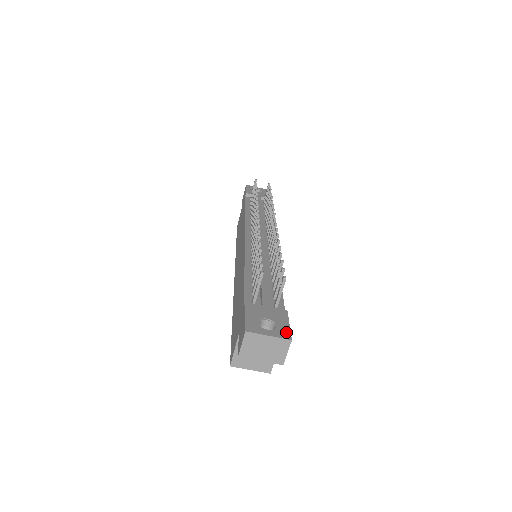
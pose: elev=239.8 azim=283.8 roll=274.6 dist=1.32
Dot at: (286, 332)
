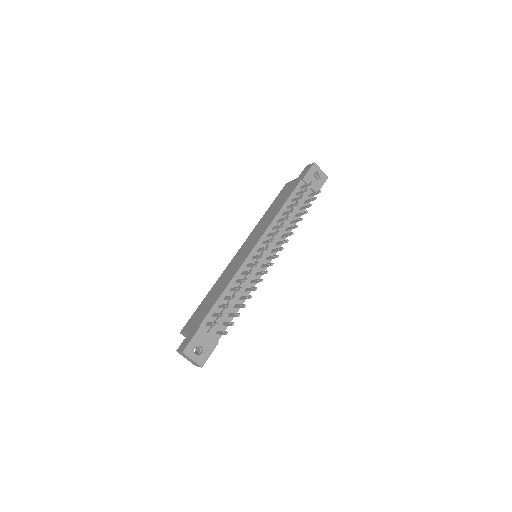
Dot at: (204, 360)
